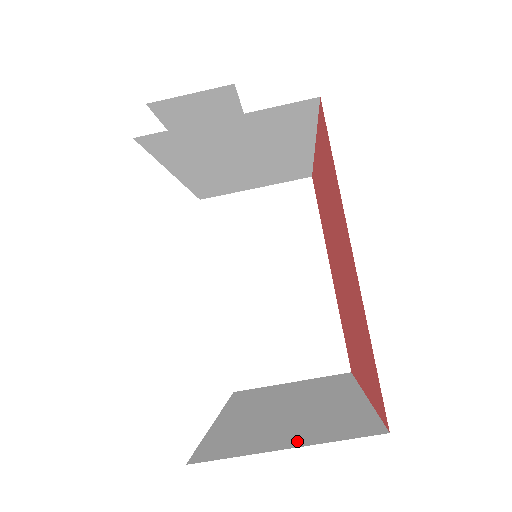
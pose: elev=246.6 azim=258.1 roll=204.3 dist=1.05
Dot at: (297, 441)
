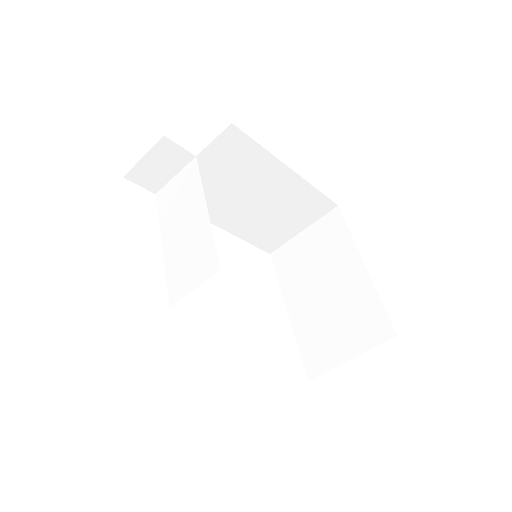
Dot at: (352, 349)
